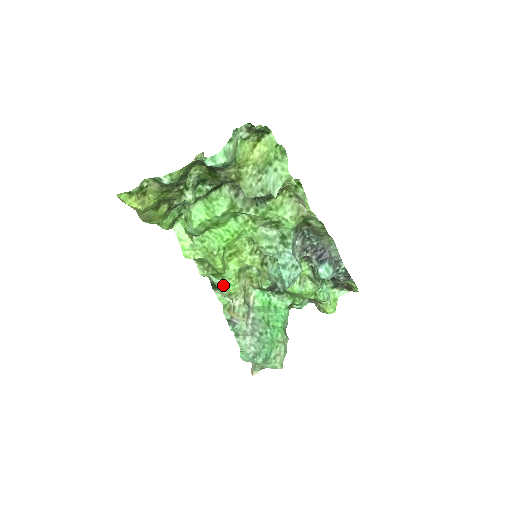
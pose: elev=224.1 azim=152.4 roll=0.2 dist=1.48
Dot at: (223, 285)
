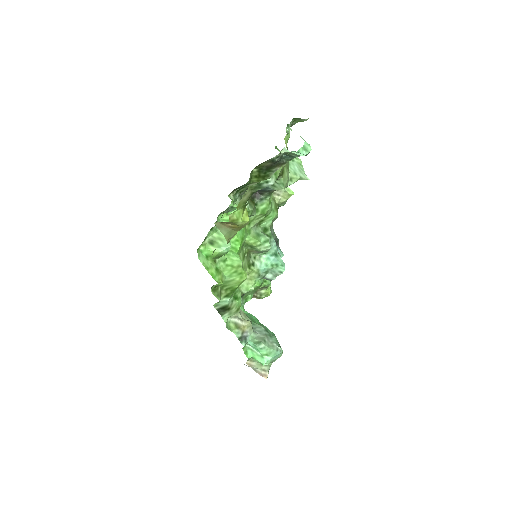
Dot at: (235, 302)
